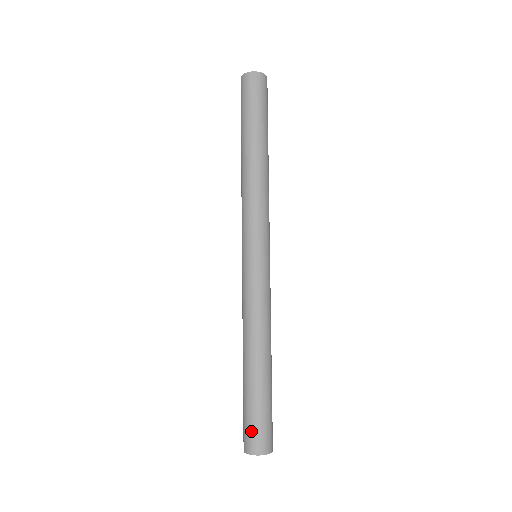
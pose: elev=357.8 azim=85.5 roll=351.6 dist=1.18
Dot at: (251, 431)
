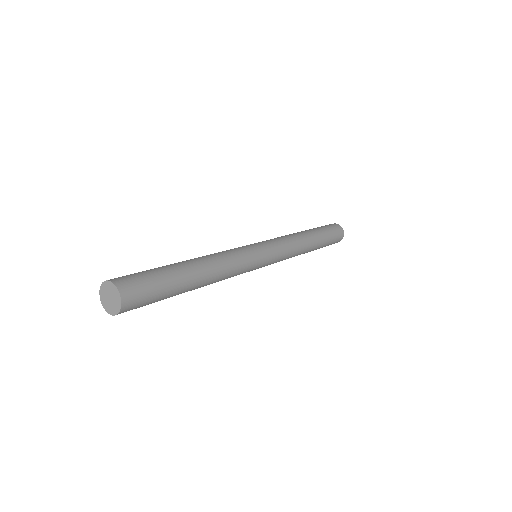
Dot at: occluded
